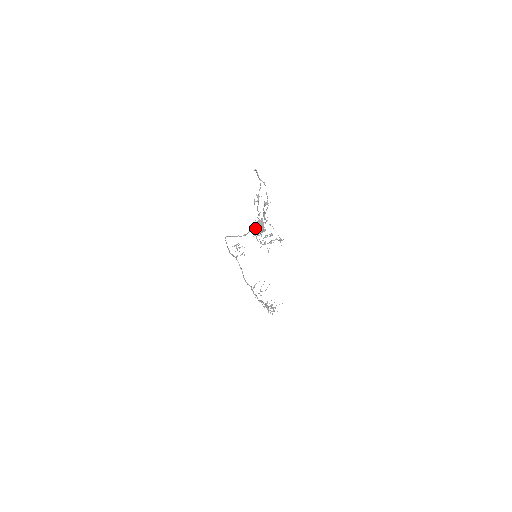
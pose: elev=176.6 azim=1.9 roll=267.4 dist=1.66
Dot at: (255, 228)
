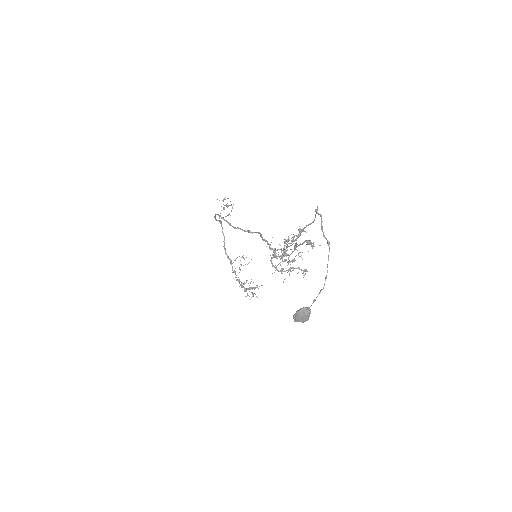
Dot at: occluded
